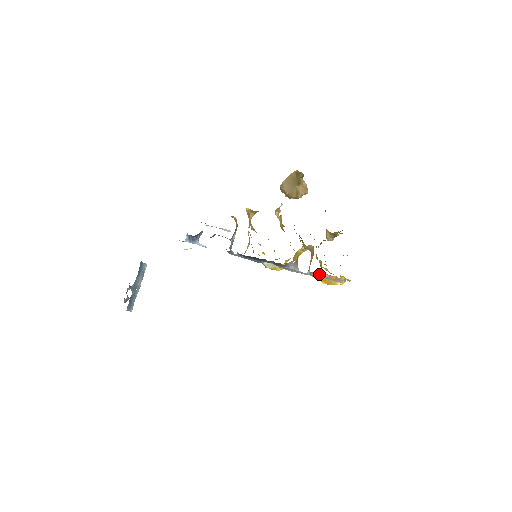
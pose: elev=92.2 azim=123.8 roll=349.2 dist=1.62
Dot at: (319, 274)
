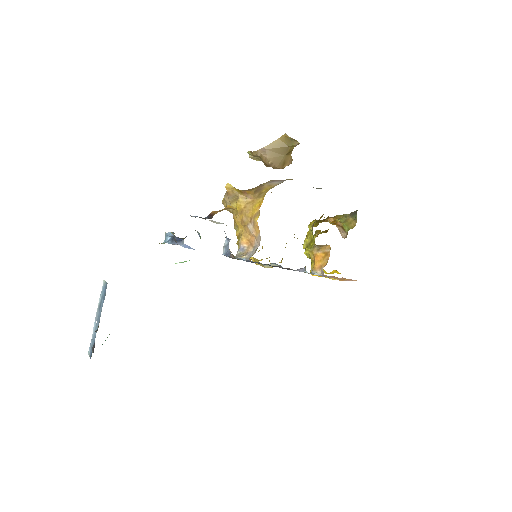
Dot at: (332, 277)
